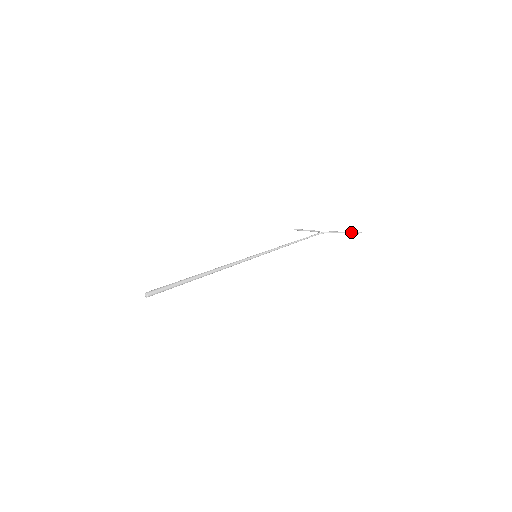
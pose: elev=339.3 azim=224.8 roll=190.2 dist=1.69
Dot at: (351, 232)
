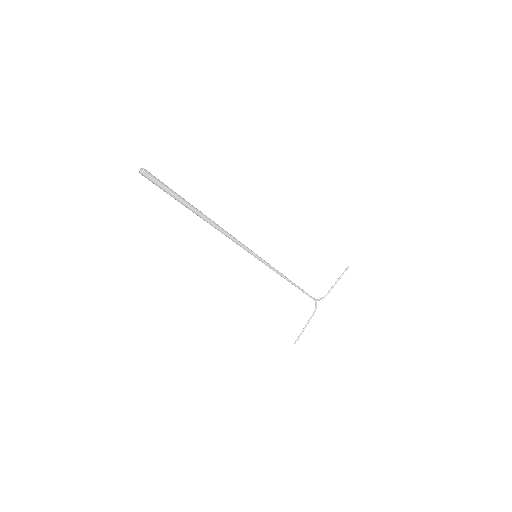
Dot at: (341, 275)
